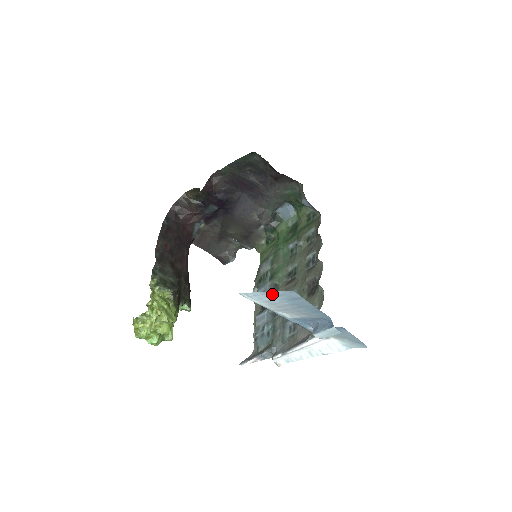
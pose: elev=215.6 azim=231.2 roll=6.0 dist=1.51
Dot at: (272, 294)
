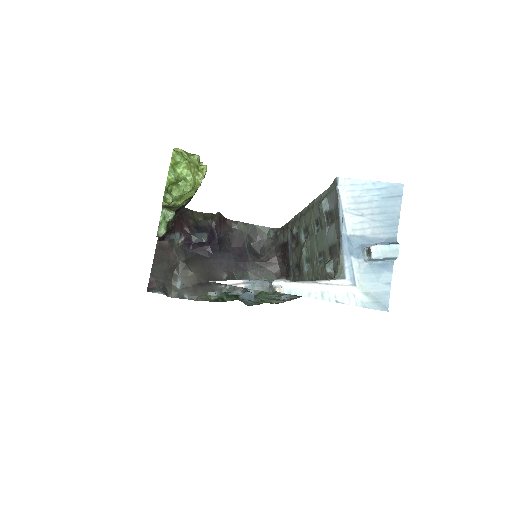
Dot at: (374, 186)
